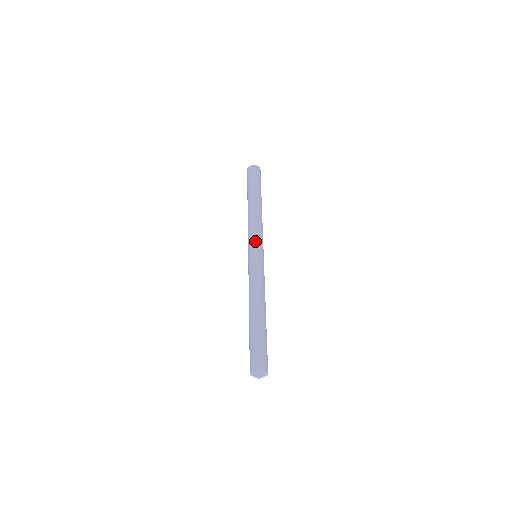
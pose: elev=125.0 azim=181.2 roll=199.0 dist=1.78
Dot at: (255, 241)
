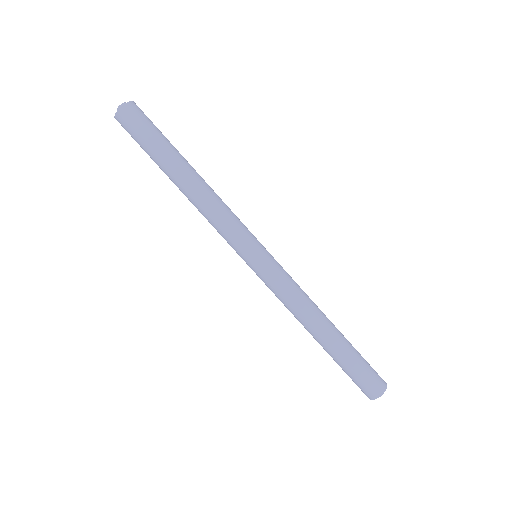
Dot at: (236, 248)
